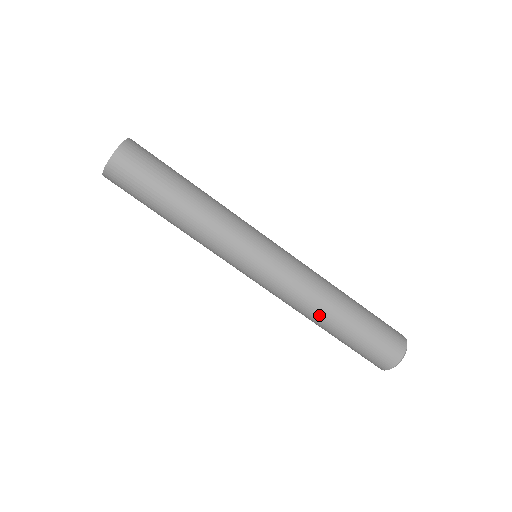
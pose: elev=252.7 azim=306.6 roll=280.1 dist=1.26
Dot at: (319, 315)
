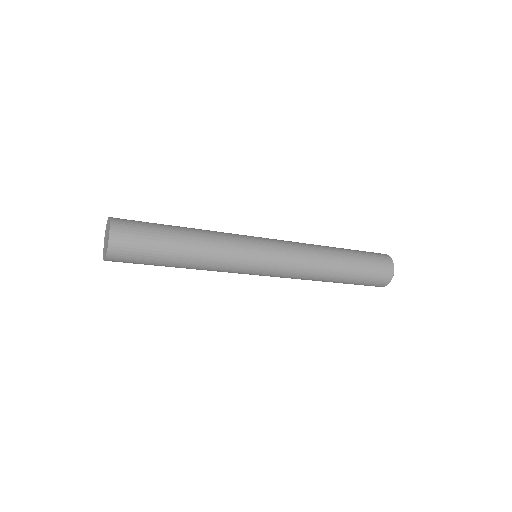
Dot at: (321, 280)
